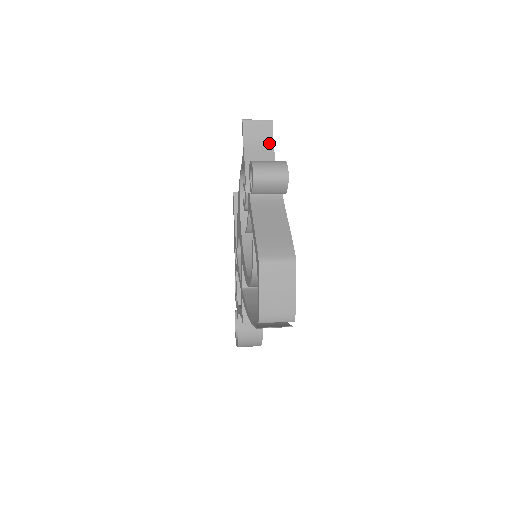
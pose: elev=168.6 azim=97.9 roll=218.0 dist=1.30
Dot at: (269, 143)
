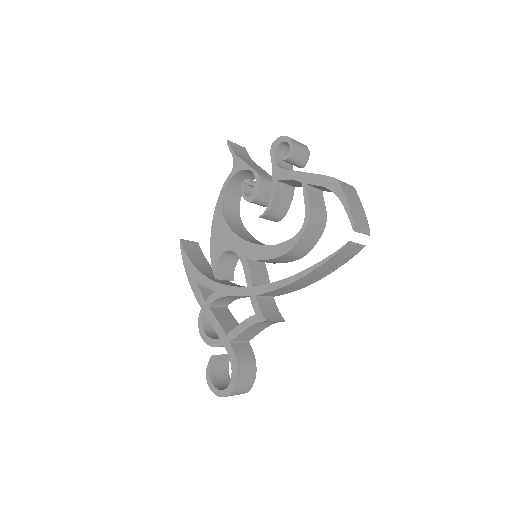
Dot at: (250, 159)
